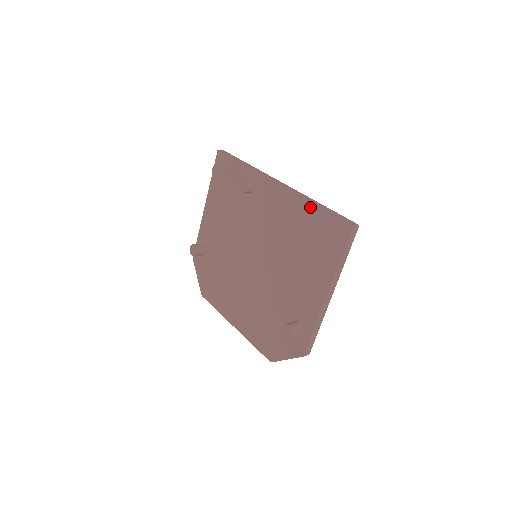
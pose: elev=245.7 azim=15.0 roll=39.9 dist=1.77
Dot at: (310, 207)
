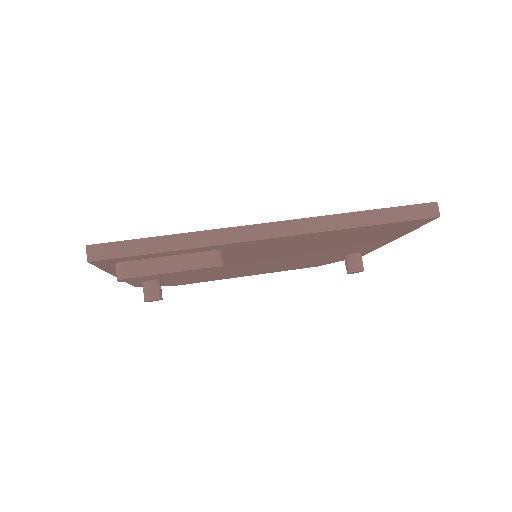
Dot at: occluded
